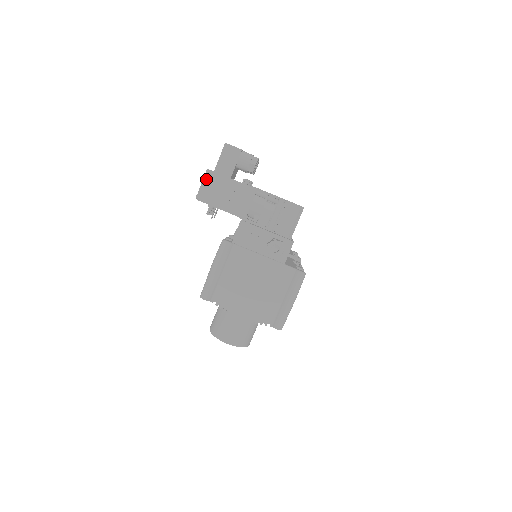
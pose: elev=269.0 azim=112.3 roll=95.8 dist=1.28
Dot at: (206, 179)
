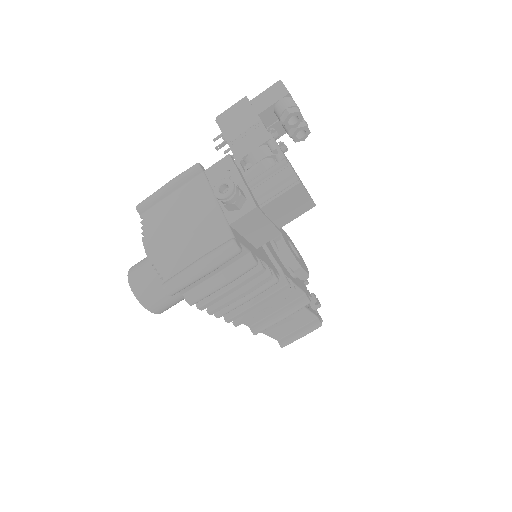
Dot at: (237, 105)
